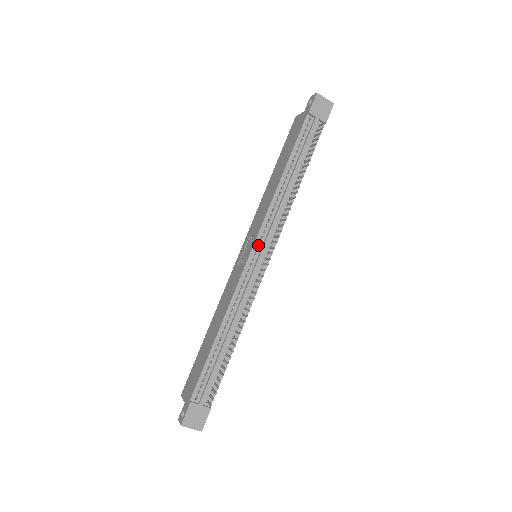
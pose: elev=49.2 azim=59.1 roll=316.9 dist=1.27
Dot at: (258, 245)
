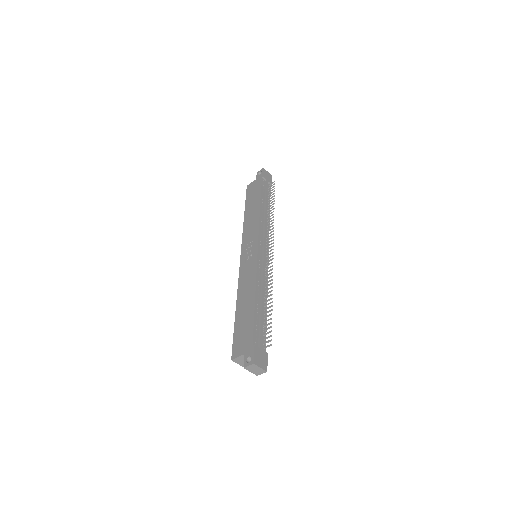
Dot at: (260, 244)
